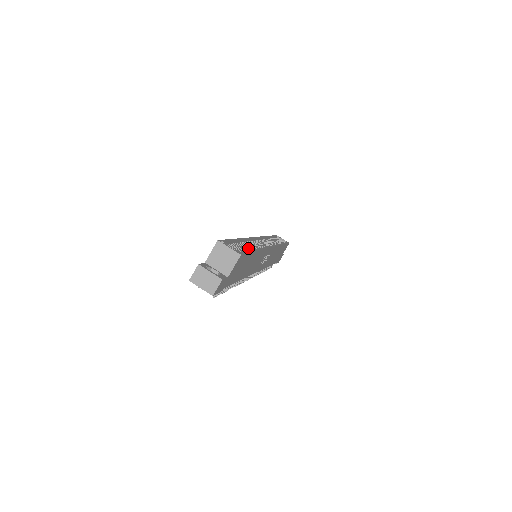
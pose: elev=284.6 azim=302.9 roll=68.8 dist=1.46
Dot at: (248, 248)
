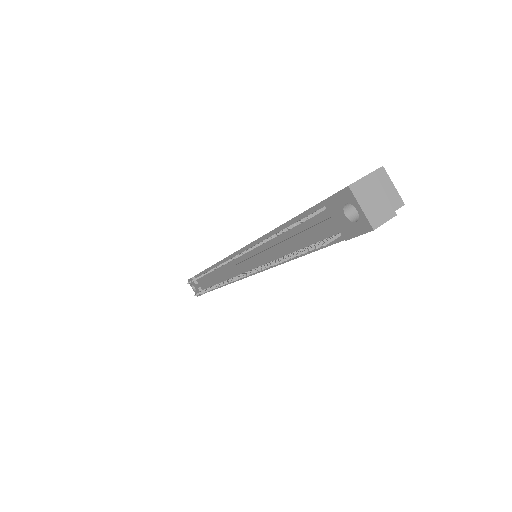
Dot at: occluded
